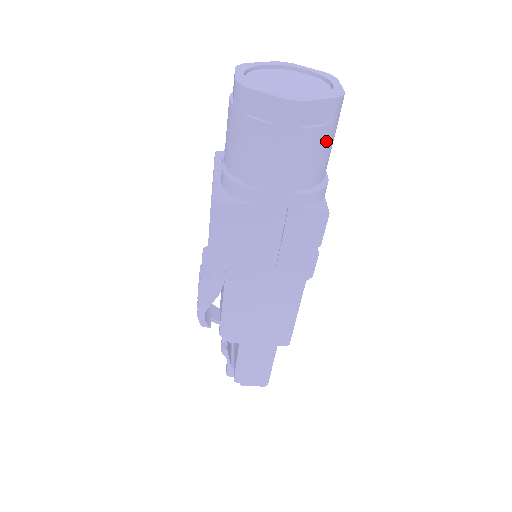
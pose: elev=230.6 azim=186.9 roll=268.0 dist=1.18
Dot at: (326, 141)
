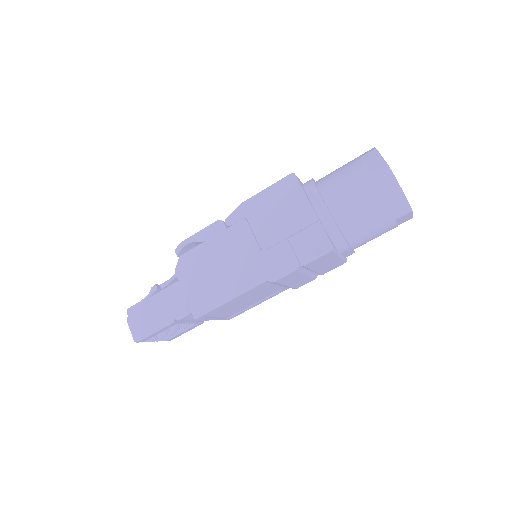
Dot at: (377, 216)
